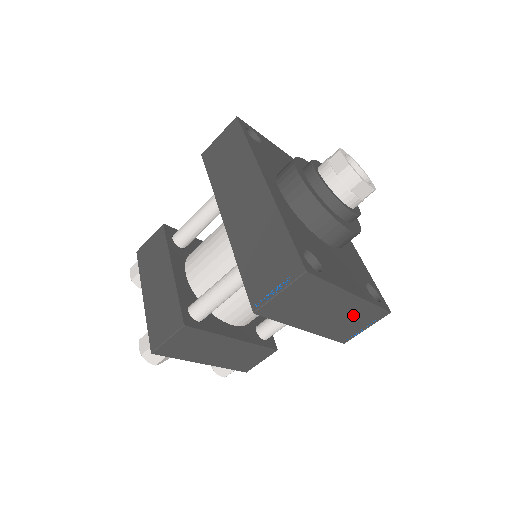
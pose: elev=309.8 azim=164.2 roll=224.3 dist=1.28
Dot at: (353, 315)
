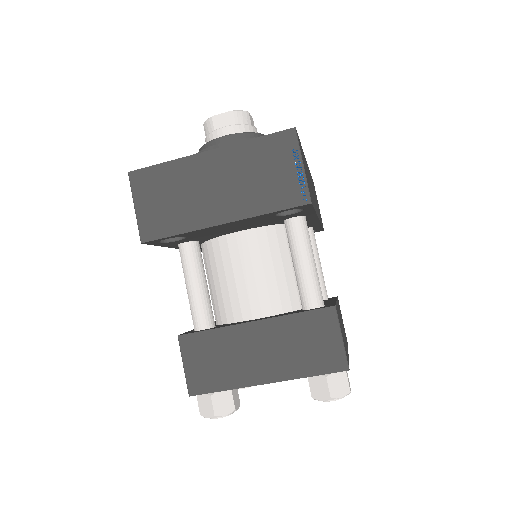
Dot at: (251, 167)
